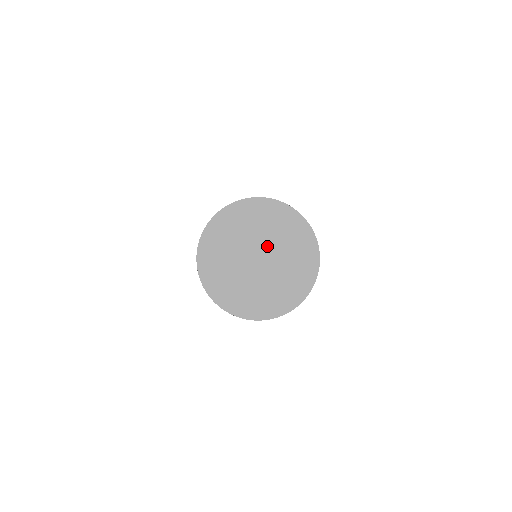
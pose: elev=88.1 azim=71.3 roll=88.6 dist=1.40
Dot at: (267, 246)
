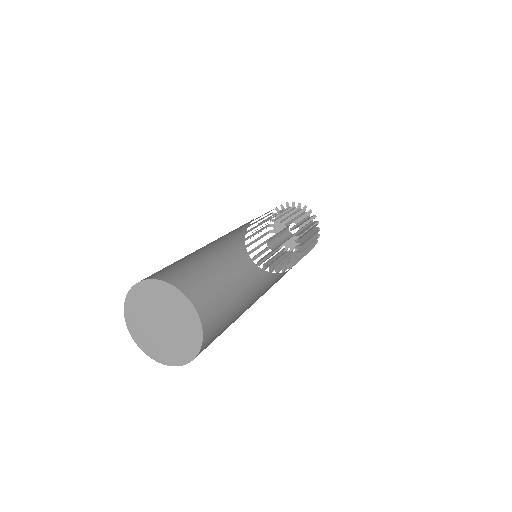
Dot at: (167, 317)
